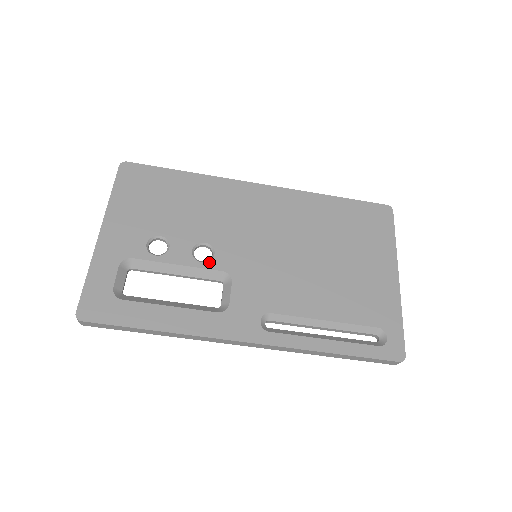
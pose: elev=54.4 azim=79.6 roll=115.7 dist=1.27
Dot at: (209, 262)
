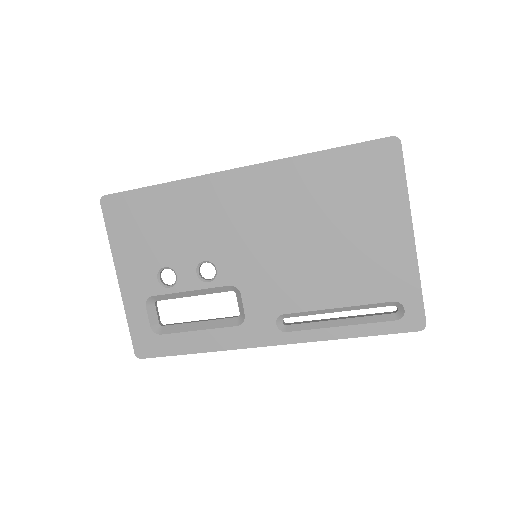
Dot at: (215, 280)
